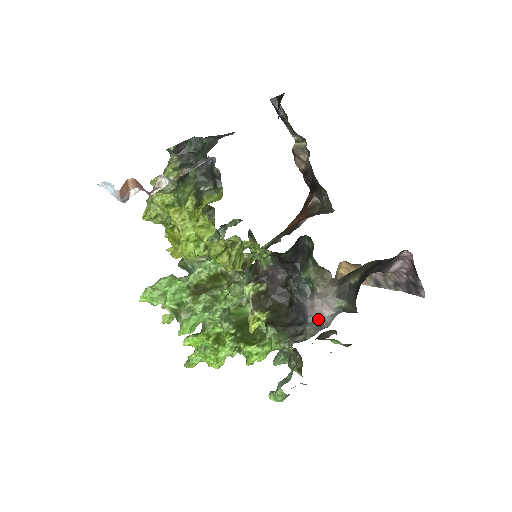
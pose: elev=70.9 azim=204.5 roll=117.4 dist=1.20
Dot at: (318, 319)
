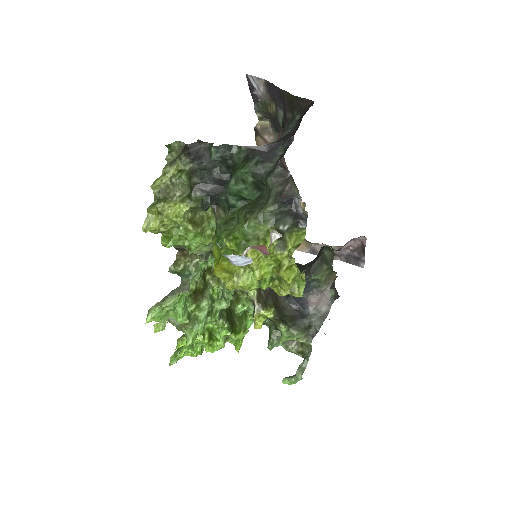
Dot at: (318, 310)
